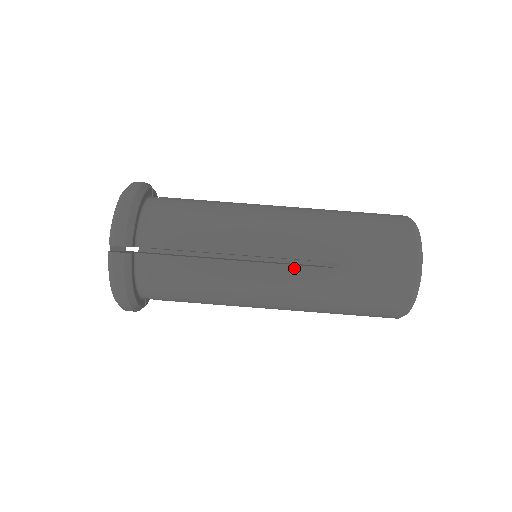
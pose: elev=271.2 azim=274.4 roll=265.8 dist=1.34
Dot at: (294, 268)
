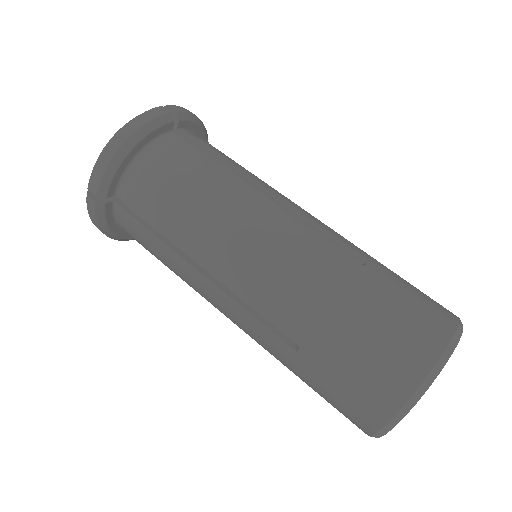
Dot at: (314, 234)
